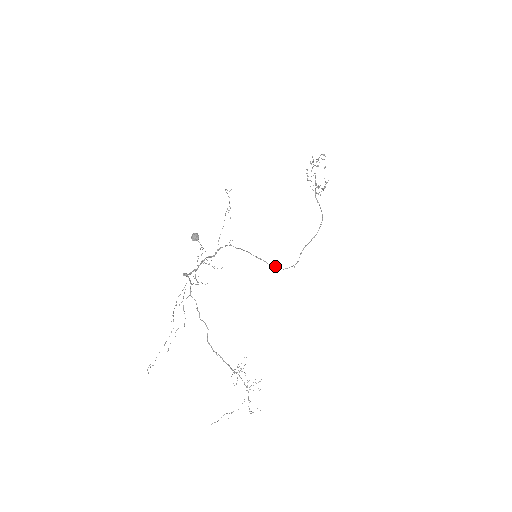
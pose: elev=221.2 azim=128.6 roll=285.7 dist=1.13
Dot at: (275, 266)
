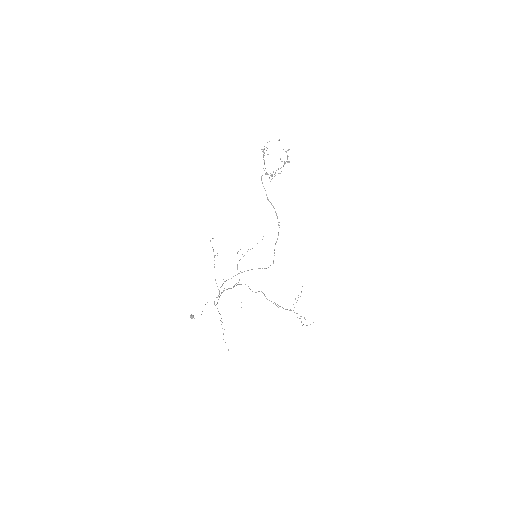
Dot at: (262, 268)
